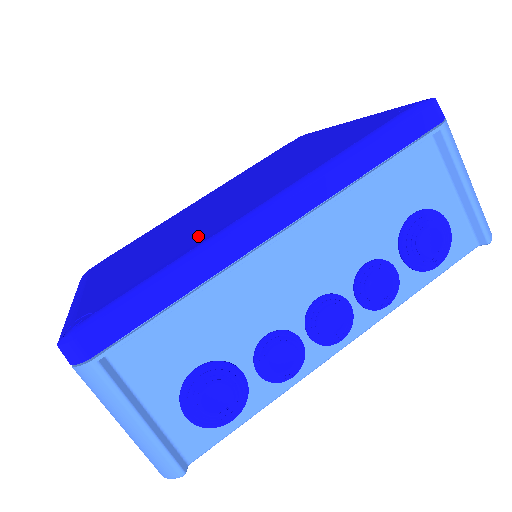
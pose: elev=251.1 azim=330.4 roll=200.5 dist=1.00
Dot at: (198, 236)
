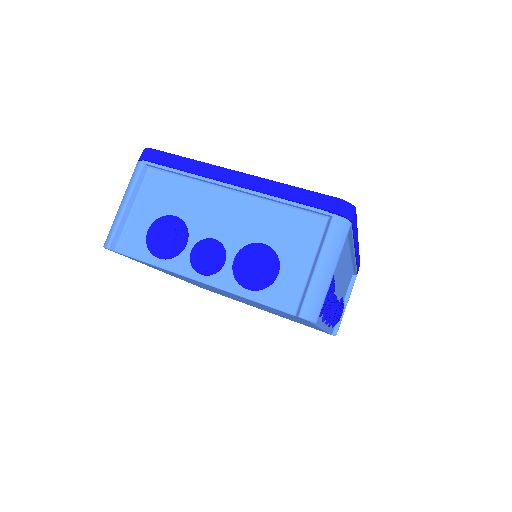
Dot at: occluded
